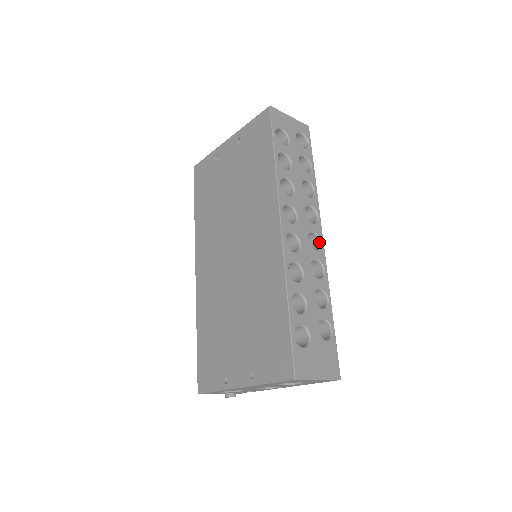
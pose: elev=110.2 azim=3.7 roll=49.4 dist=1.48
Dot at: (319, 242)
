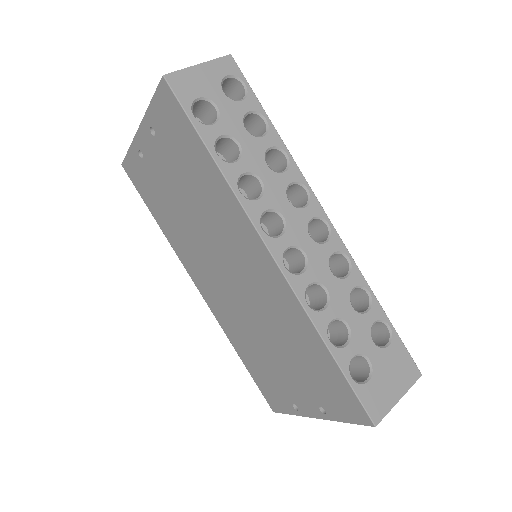
Dot at: (324, 224)
